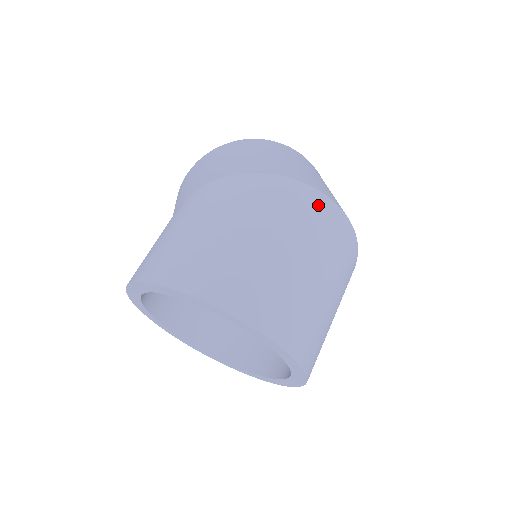
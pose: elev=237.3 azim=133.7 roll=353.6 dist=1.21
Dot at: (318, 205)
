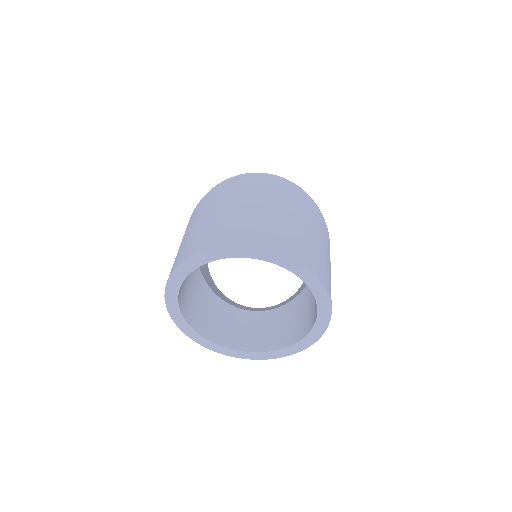
Dot at: (251, 179)
